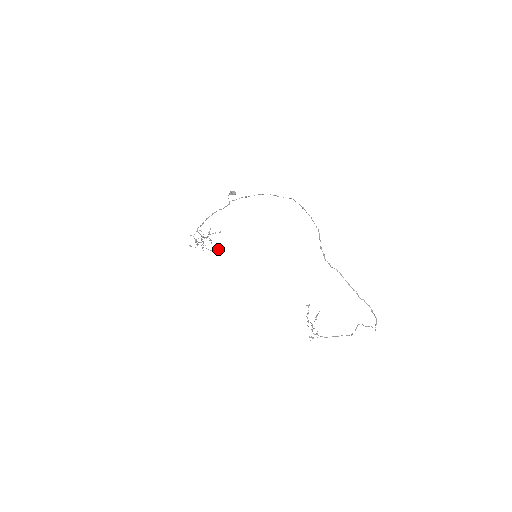
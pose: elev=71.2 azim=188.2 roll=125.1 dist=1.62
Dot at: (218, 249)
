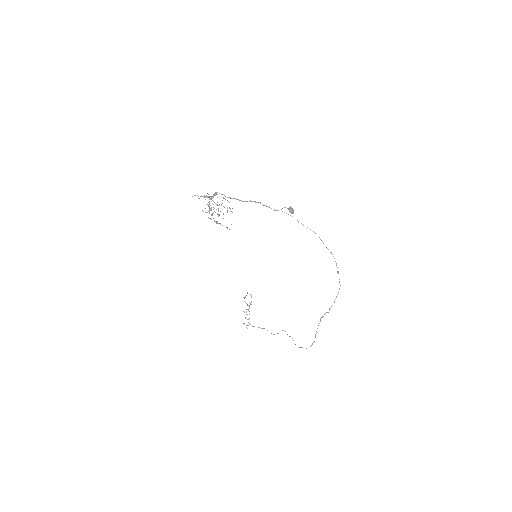
Dot at: (209, 209)
